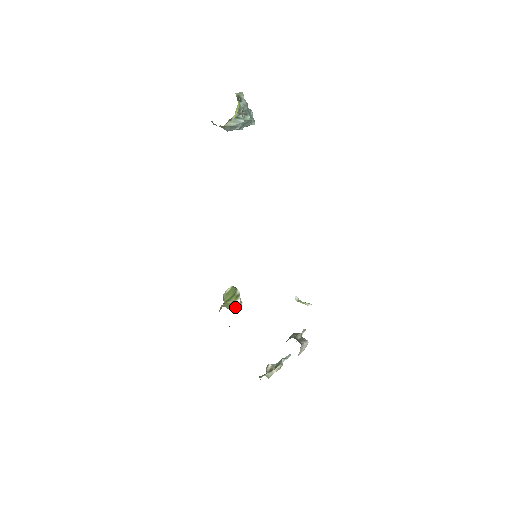
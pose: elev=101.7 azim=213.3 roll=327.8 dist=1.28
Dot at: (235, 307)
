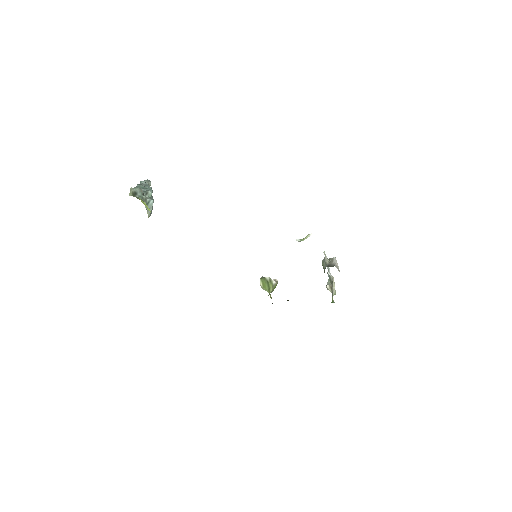
Dot at: occluded
